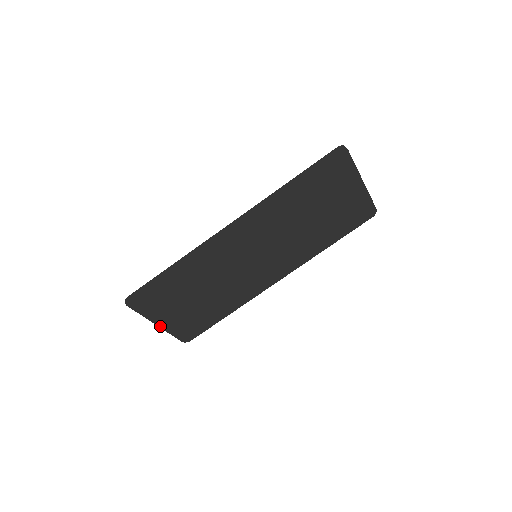
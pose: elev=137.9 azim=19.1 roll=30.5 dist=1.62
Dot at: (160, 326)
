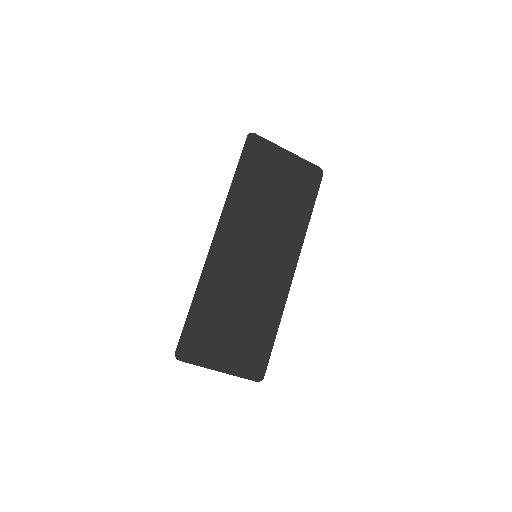
Dot at: (224, 372)
